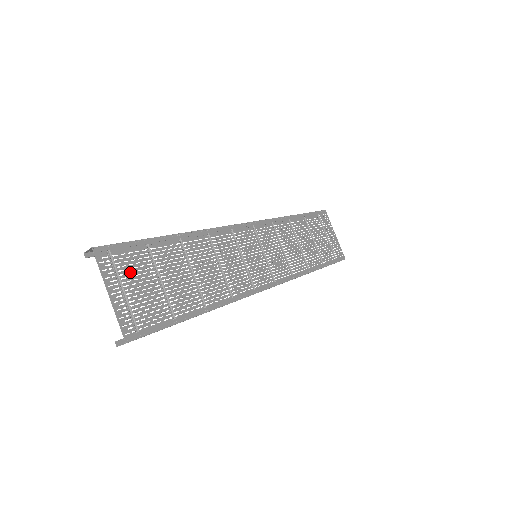
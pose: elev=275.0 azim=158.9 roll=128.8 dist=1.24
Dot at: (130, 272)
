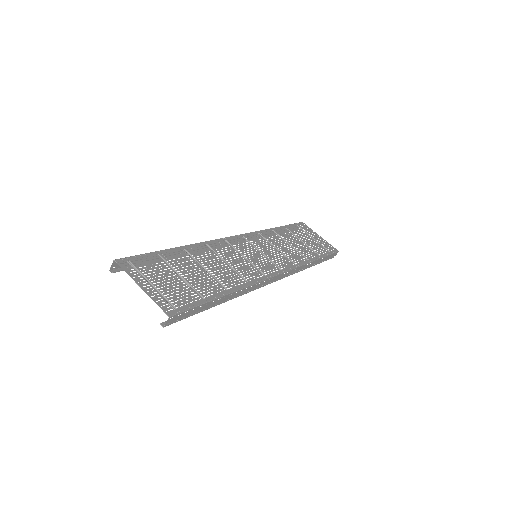
Dot at: (152, 272)
